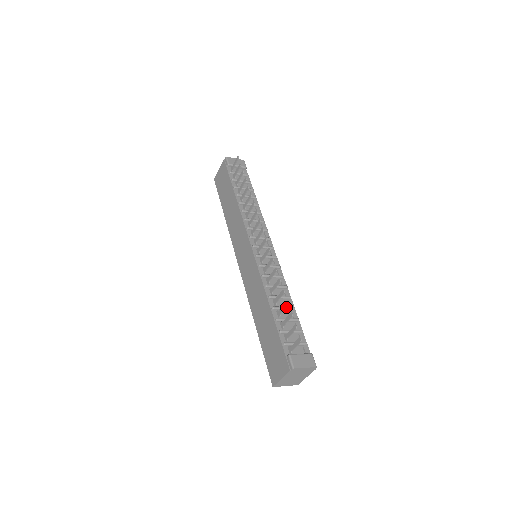
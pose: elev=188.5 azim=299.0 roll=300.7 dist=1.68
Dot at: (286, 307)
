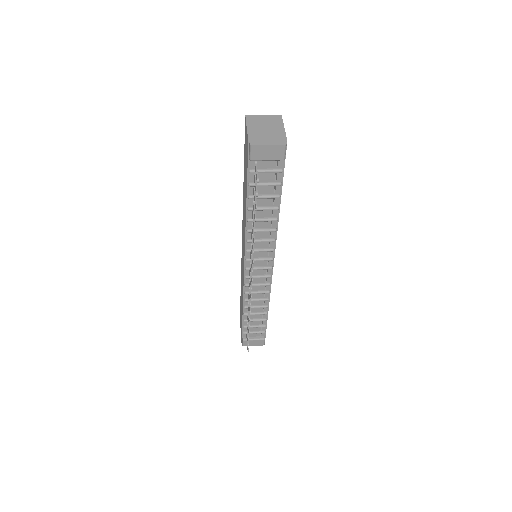
Dot at: (258, 314)
